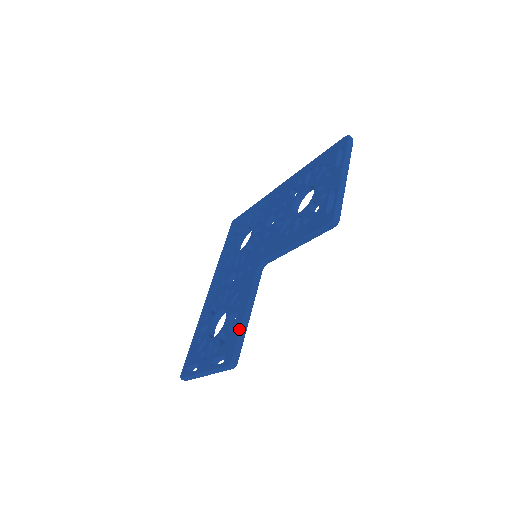
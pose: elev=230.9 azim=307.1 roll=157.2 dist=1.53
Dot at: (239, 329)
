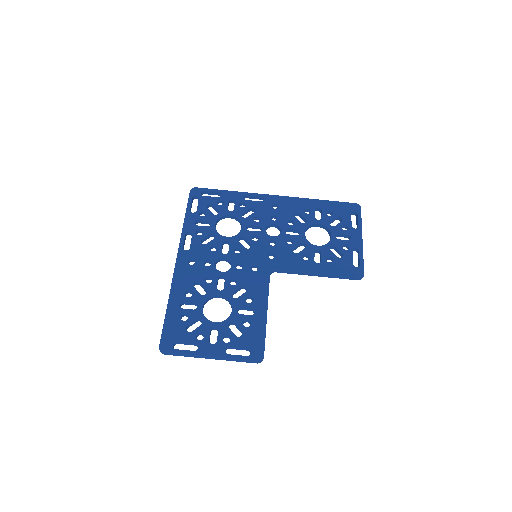
Dot at: (264, 329)
